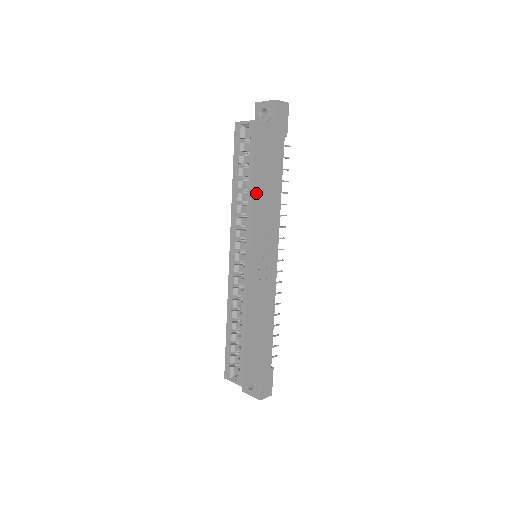
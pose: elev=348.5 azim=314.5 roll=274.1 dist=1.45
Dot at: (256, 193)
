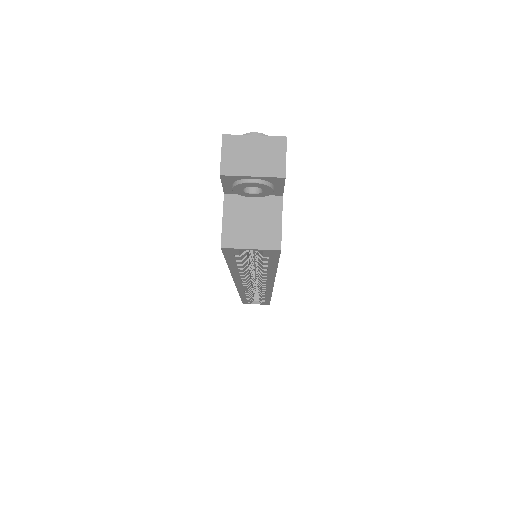
Dot at: occluded
